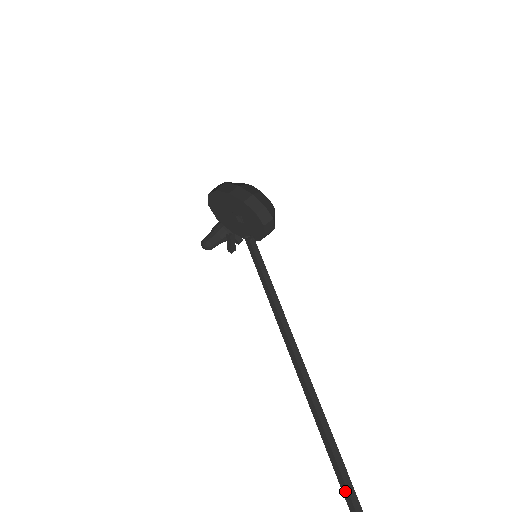
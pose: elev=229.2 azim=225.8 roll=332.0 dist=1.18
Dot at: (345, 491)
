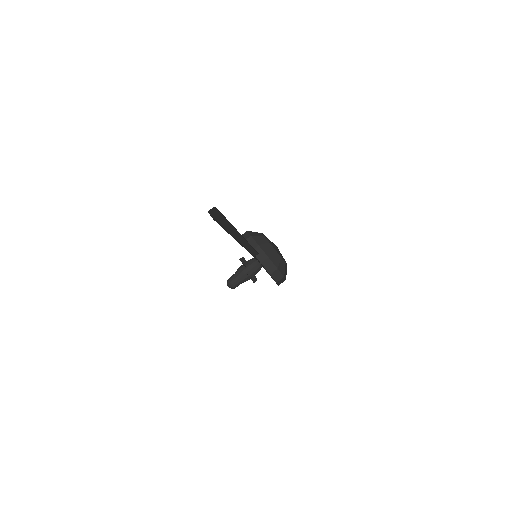
Dot at: occluded
